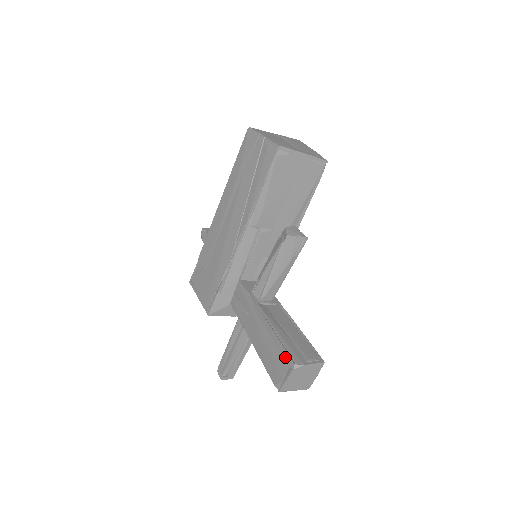
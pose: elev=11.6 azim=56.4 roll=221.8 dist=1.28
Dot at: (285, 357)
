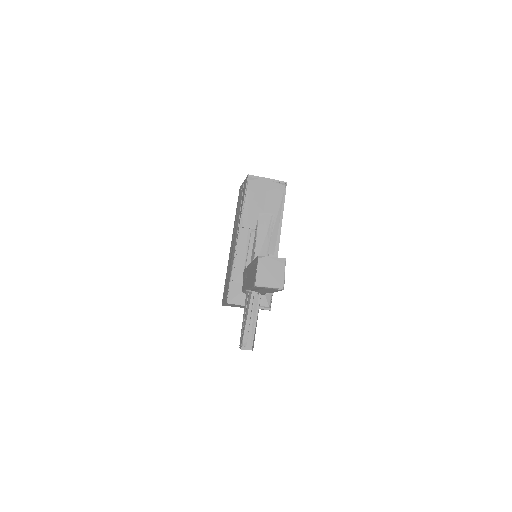
Dot at: (256, 261)
